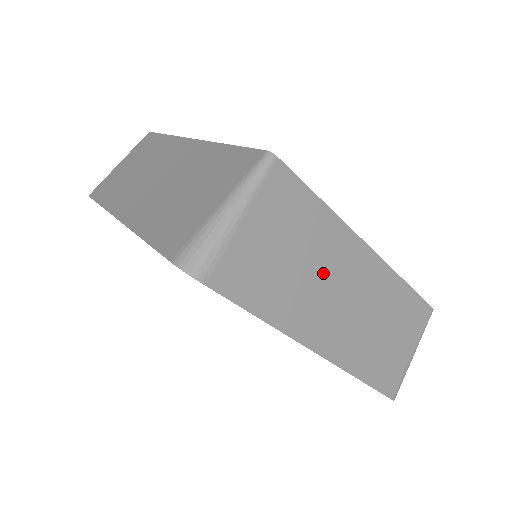
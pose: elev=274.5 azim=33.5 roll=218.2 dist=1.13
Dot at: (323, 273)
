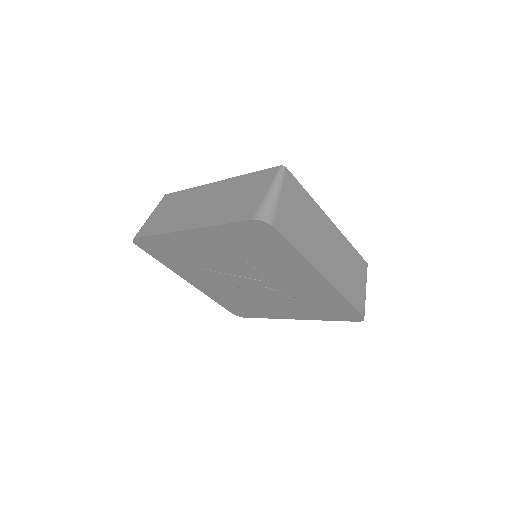
Dot at: (316, 231)
